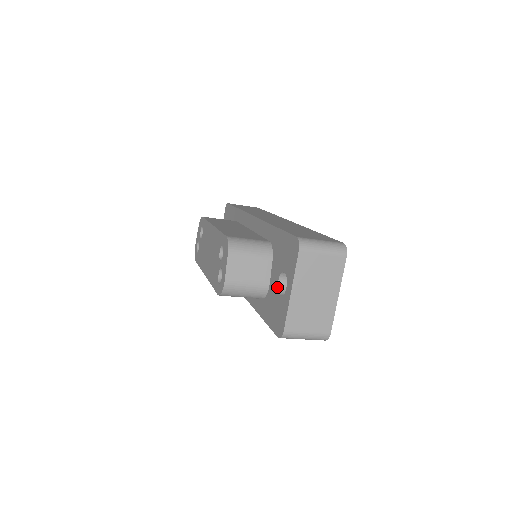
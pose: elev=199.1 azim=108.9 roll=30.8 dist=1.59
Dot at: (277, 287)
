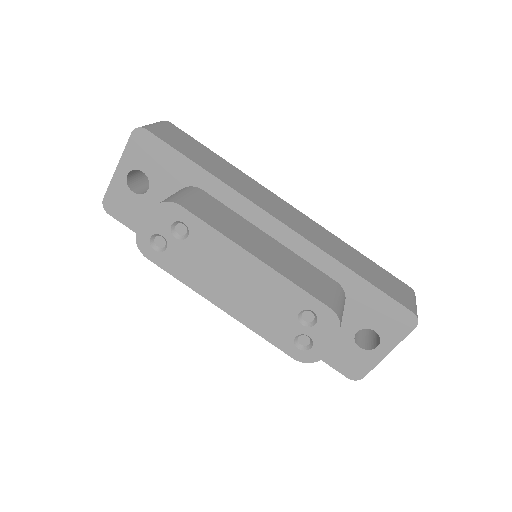
Dot at: (354, 337)
